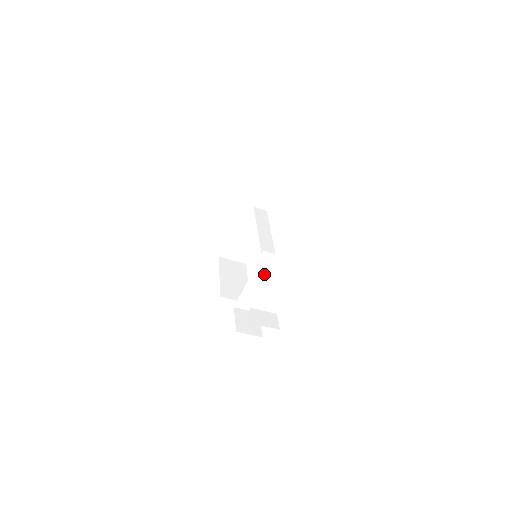
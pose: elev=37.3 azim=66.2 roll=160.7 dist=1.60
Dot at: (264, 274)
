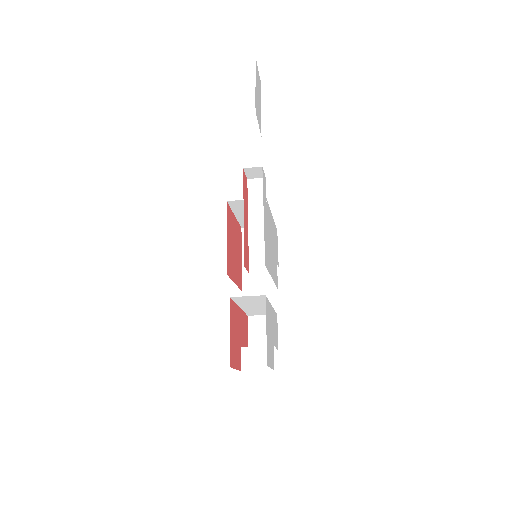
Dot at: (251, 303)
